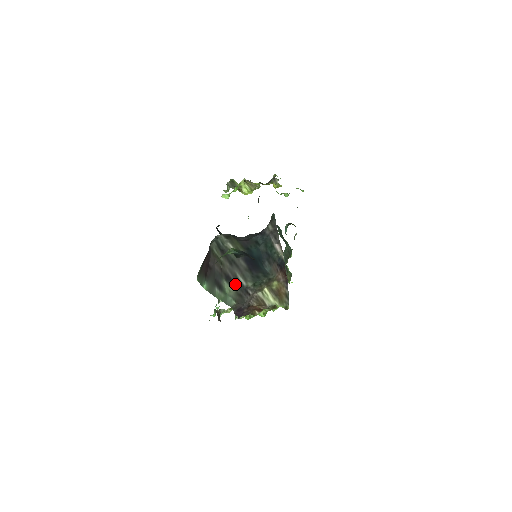
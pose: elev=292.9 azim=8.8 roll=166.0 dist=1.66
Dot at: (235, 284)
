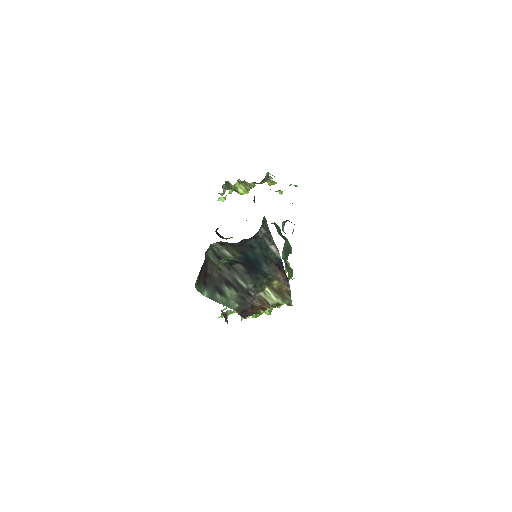
Dot at: (236, 288)
